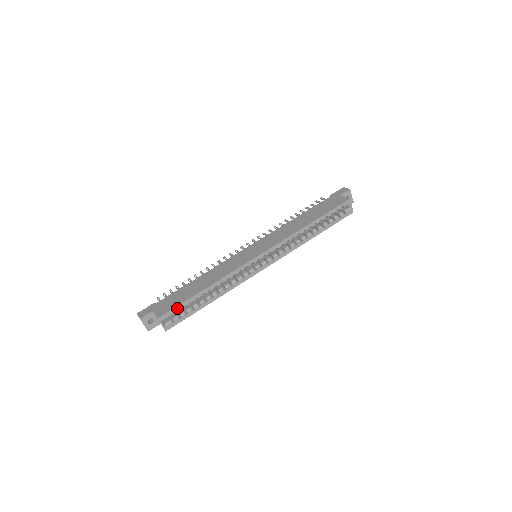
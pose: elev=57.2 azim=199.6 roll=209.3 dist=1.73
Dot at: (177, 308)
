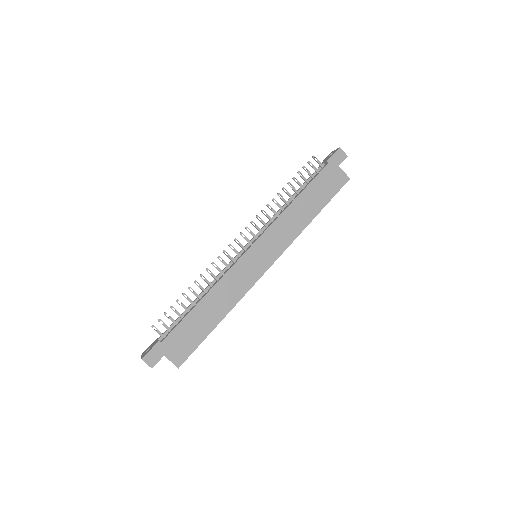
Dot at: (195, 349)
